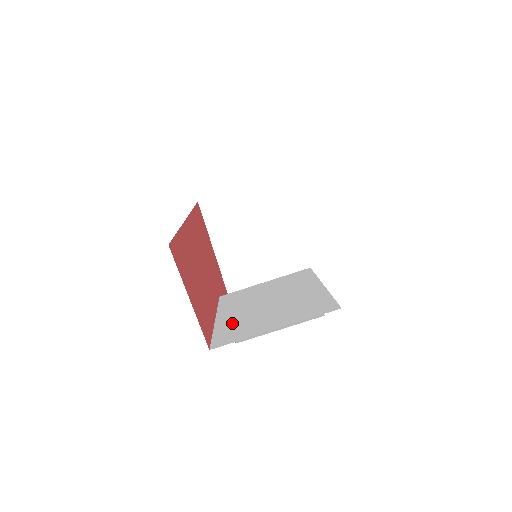
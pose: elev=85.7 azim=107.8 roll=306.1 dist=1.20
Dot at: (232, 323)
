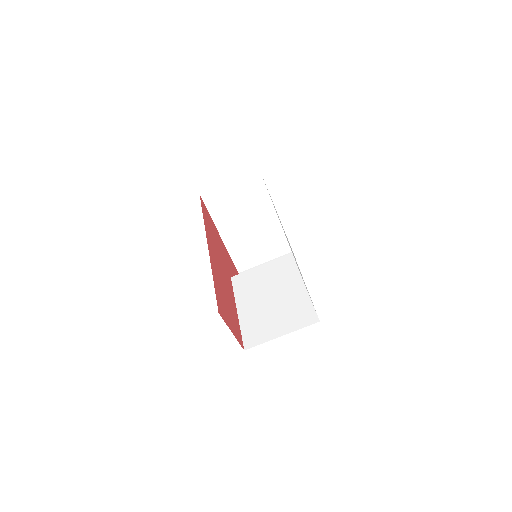
Dot at: (251, 321)
